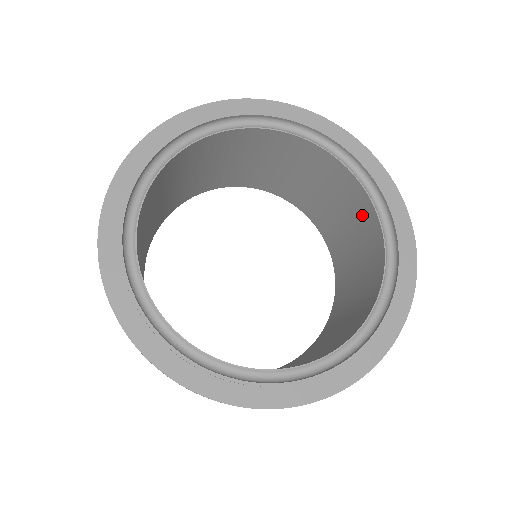
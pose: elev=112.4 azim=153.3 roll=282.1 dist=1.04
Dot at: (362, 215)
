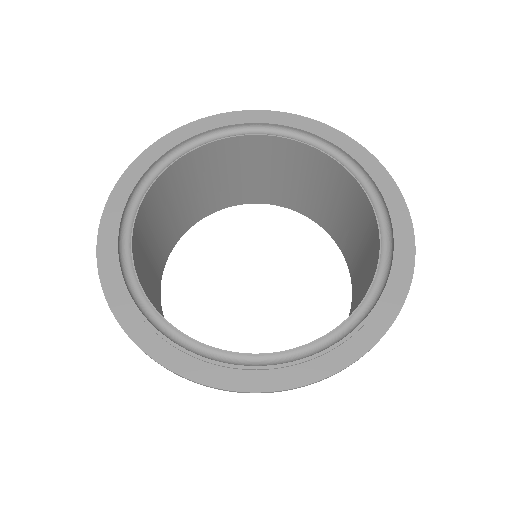
Dot at: (287, 155)
